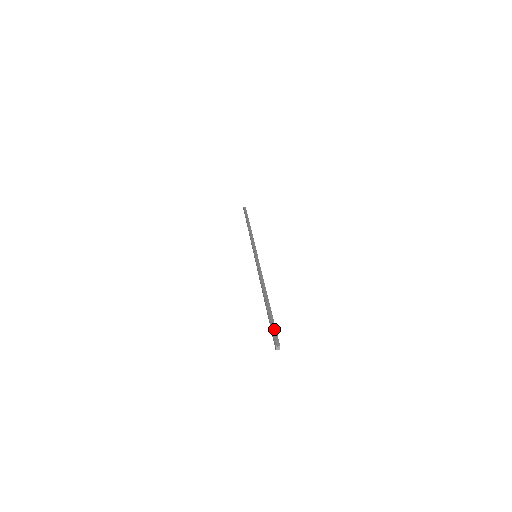
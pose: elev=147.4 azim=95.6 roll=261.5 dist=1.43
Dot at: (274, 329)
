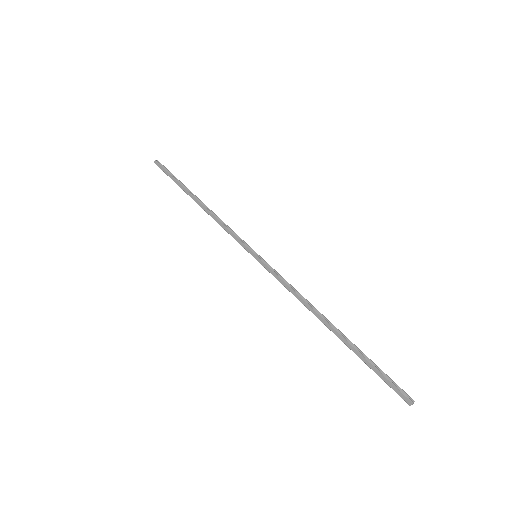
Dot at: (388, 377)
